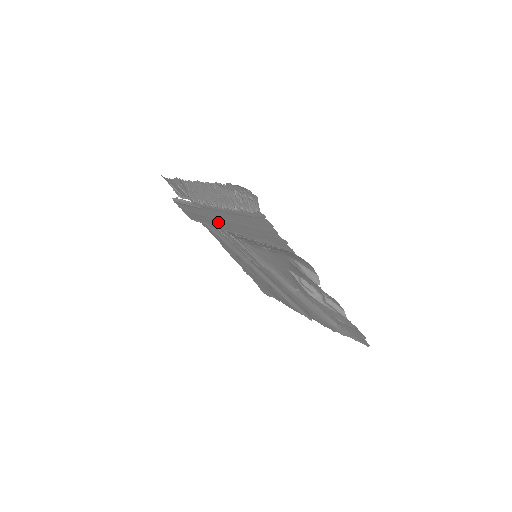
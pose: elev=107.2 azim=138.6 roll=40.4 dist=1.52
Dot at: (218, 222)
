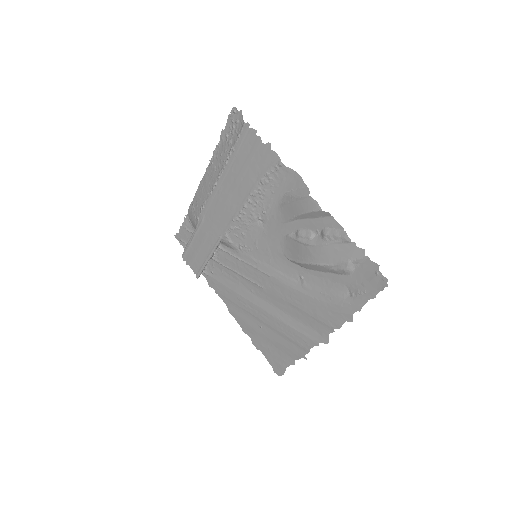
Dot at: (218, 223)
